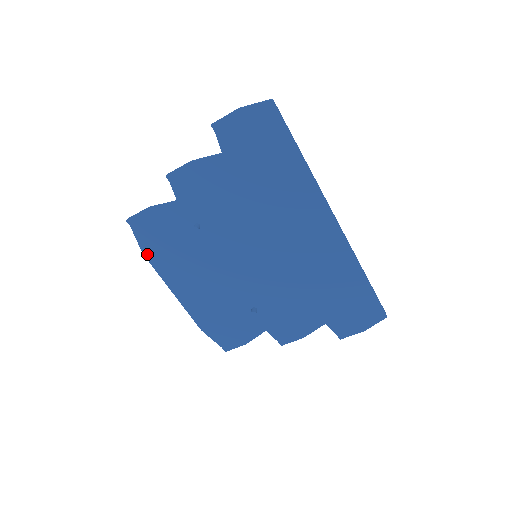
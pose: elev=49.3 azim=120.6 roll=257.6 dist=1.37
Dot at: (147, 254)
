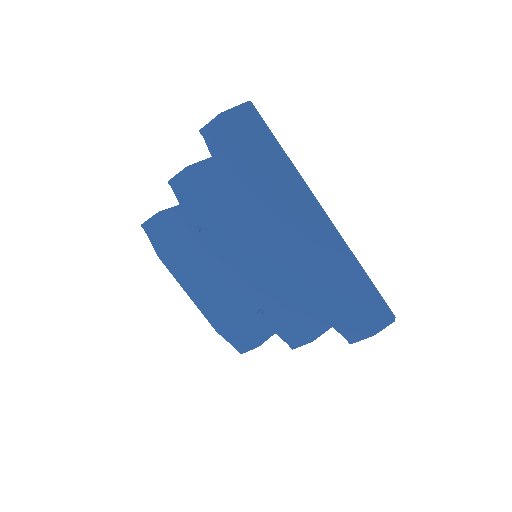
Dot at: (161, 256)
